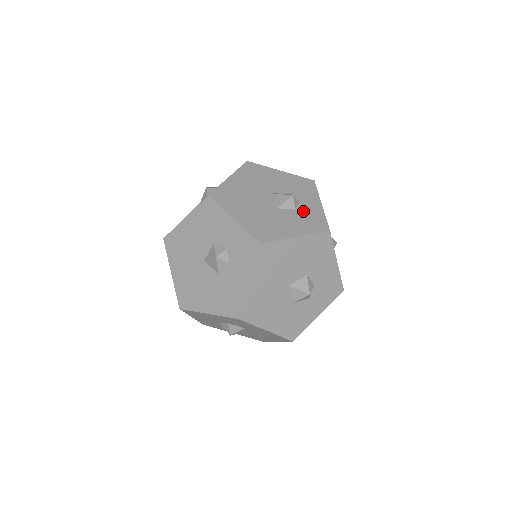
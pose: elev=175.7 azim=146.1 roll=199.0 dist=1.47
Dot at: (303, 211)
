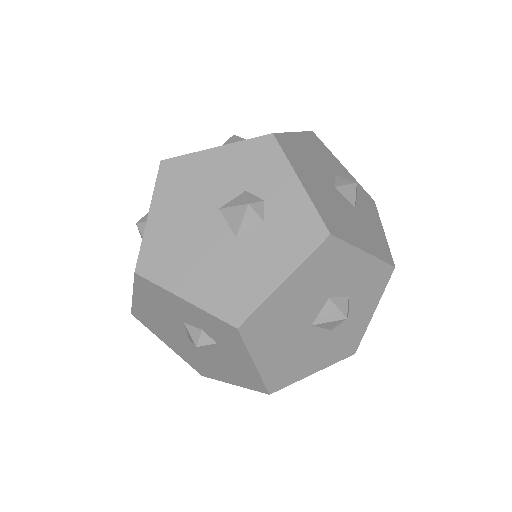
Dot at: (276, 218)
